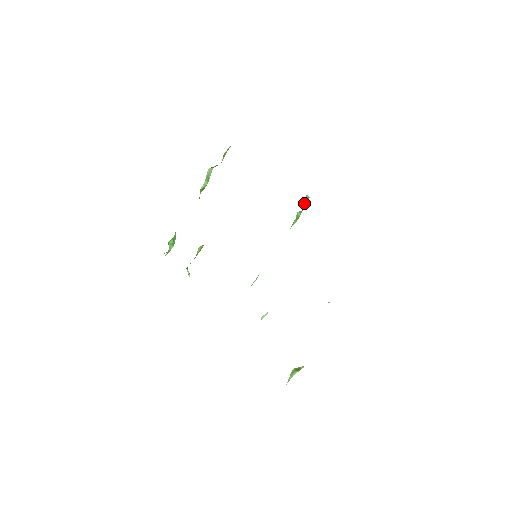
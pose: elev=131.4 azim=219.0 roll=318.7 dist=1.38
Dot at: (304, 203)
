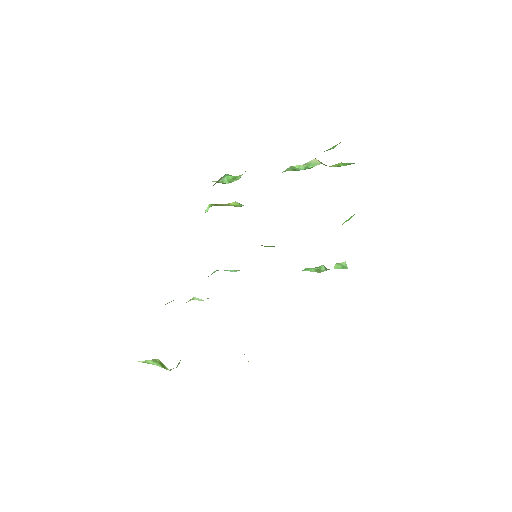
Dot at: (336, 265)
